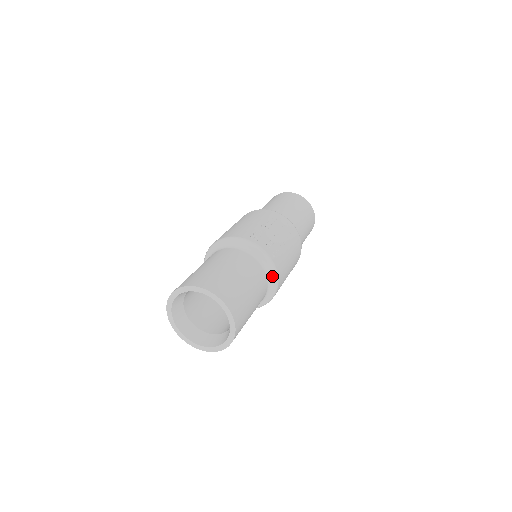
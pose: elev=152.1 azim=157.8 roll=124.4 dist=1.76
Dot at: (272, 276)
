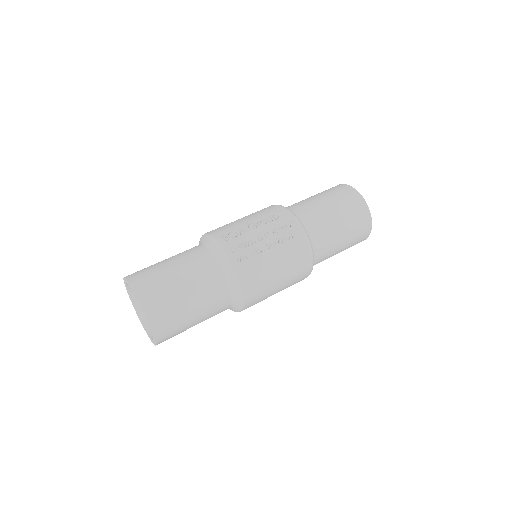
Dot at: (233, 282)
